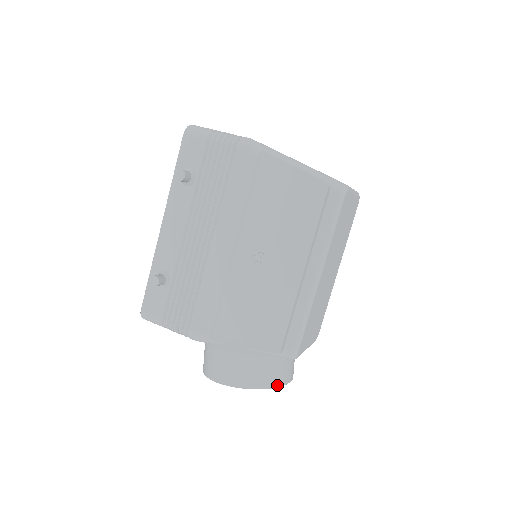
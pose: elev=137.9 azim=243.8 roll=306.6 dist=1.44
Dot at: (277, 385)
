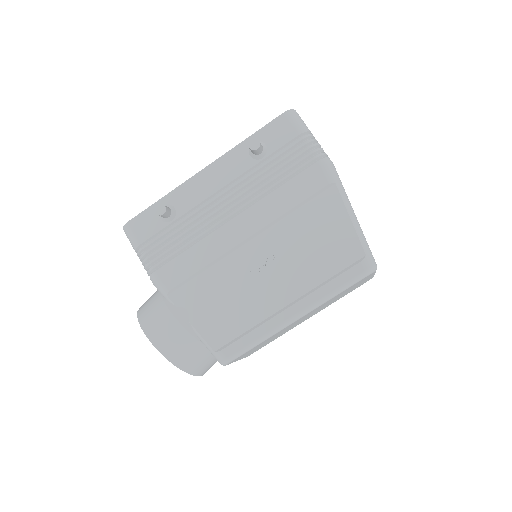
Dot at: (190, 372)
